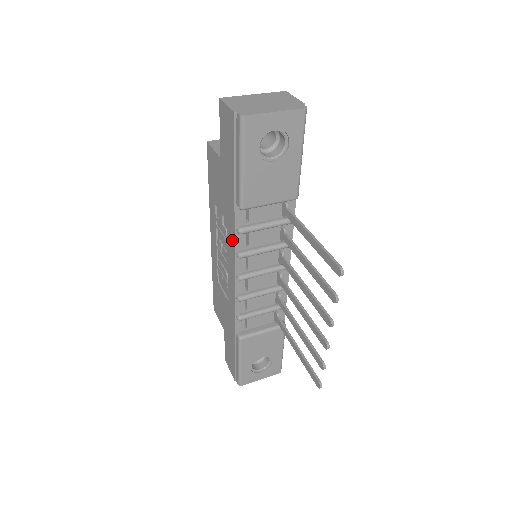
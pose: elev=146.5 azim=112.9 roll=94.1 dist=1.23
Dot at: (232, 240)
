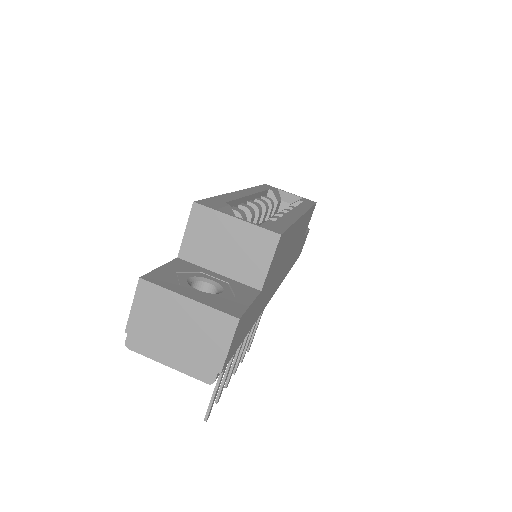
Dot at: occluded
